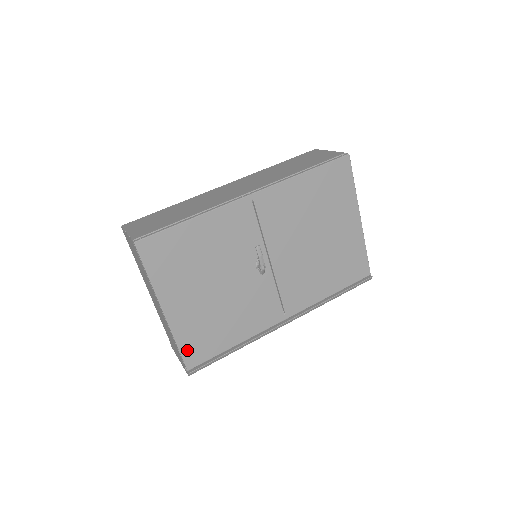
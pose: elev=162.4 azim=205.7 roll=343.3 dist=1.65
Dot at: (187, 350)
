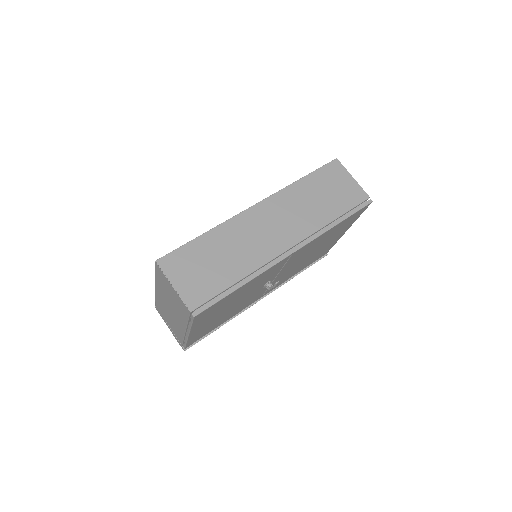
Dot at: (191, 341)
